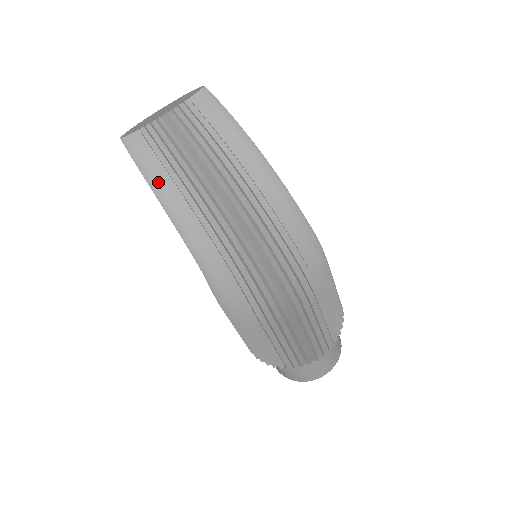
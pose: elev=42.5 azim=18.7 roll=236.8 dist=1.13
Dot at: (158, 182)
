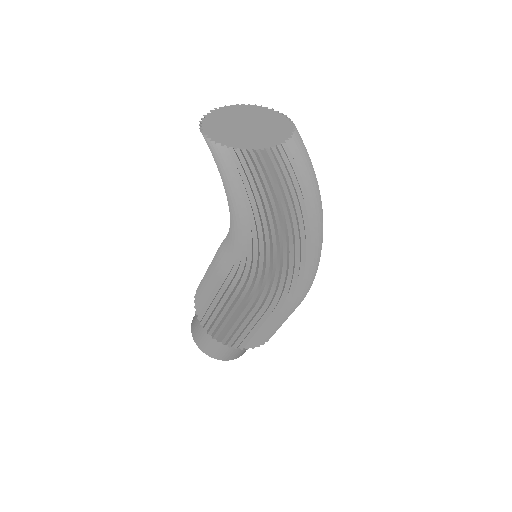
Dot at: (278, 197)
